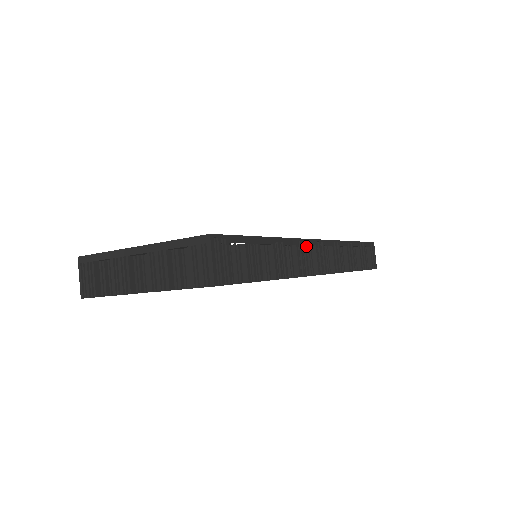
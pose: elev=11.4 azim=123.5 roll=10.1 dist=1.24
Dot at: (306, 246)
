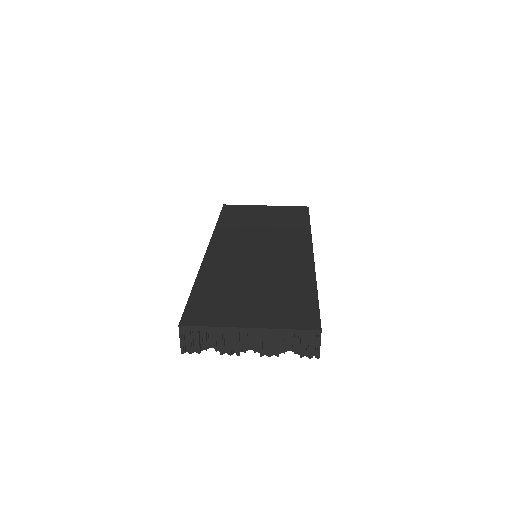
Dot at: occluded
